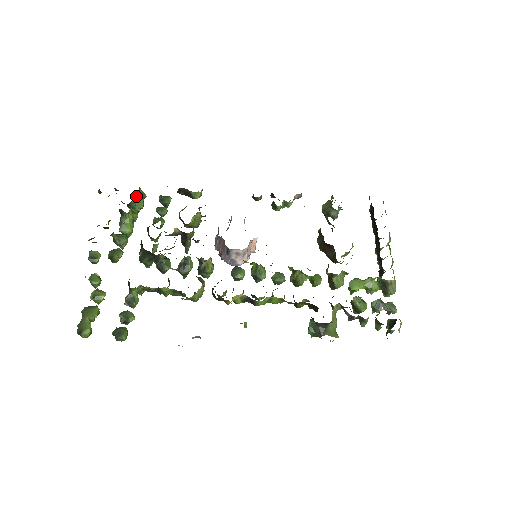
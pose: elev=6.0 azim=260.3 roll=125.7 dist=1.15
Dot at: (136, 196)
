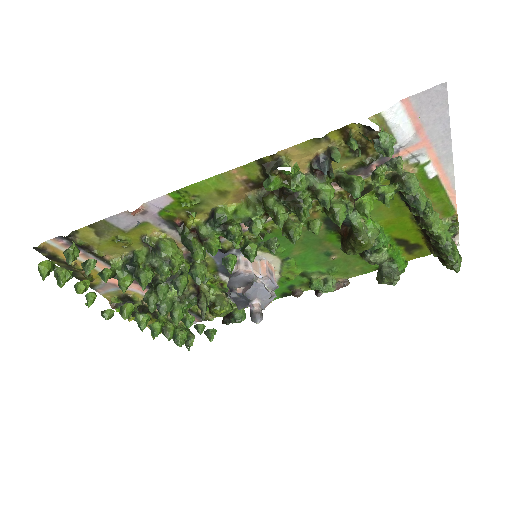
Dot at: (181, 326)
